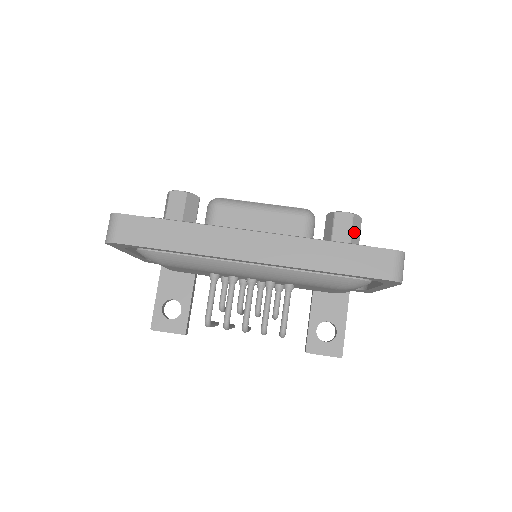
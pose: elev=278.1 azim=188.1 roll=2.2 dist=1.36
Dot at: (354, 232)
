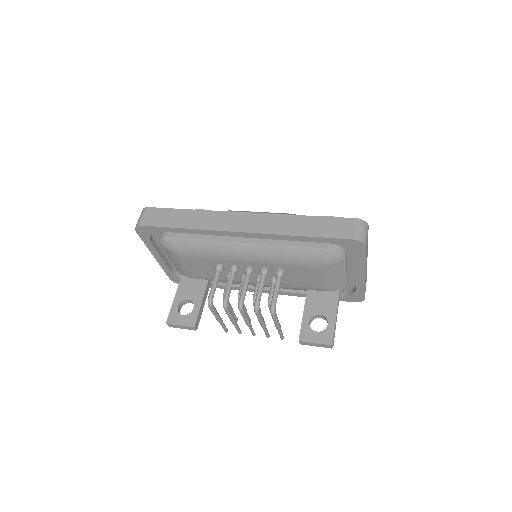
Dot at: occluded
